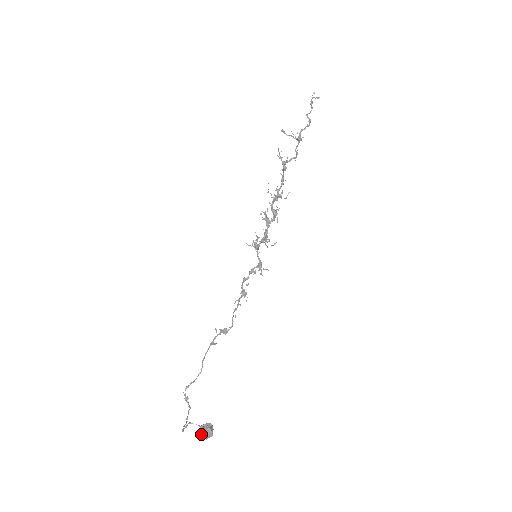
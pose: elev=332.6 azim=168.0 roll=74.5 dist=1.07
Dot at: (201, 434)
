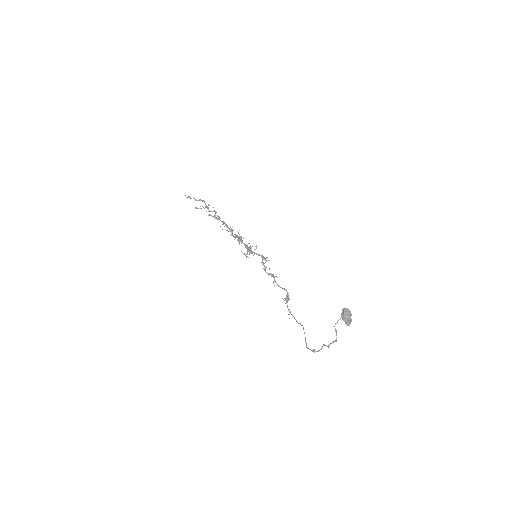
Dot at: (347, 318)
